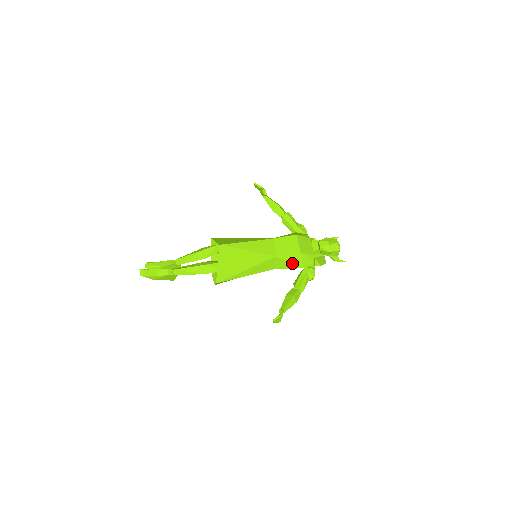
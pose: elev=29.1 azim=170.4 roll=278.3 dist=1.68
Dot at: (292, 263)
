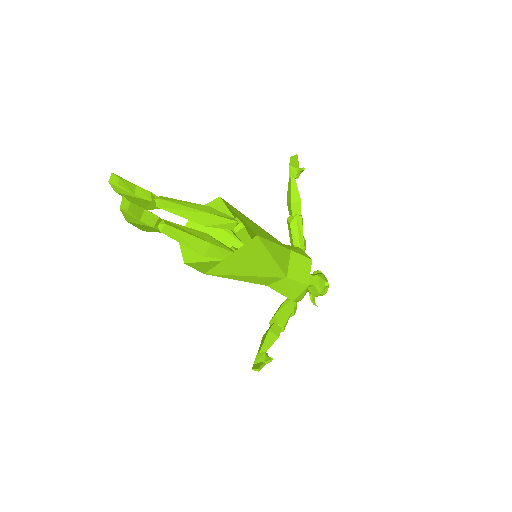
Dot at: (290, 291)
